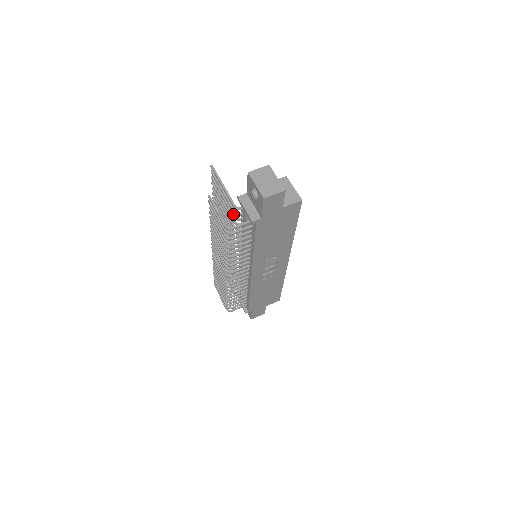
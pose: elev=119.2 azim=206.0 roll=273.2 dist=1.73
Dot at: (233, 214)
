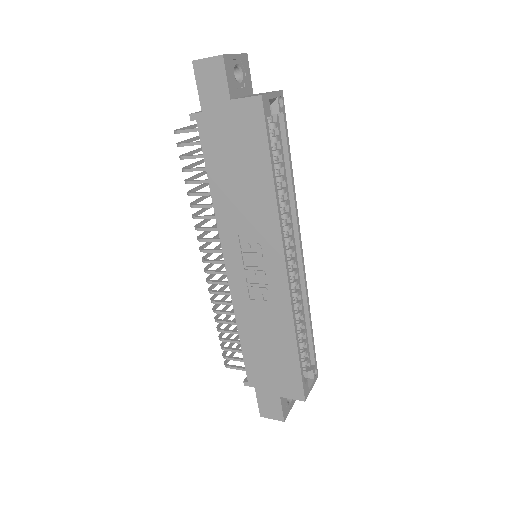
Dot at: occluded
